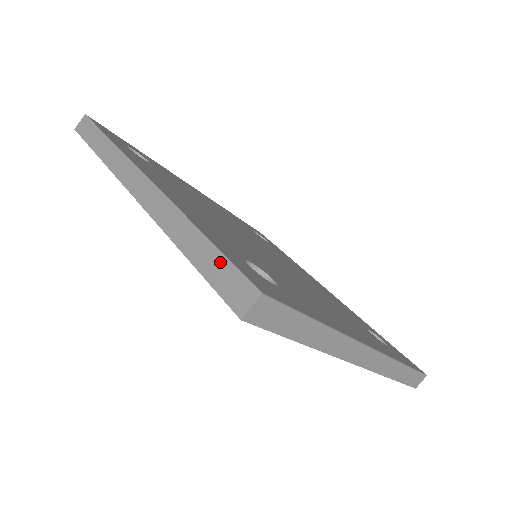
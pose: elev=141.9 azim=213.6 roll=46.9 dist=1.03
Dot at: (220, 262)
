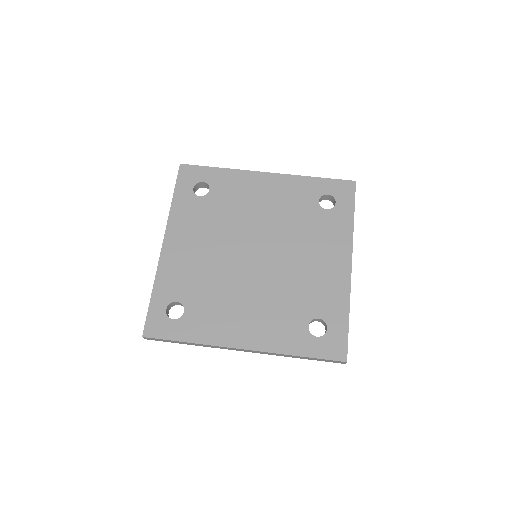
Dot at: (321, 360)
